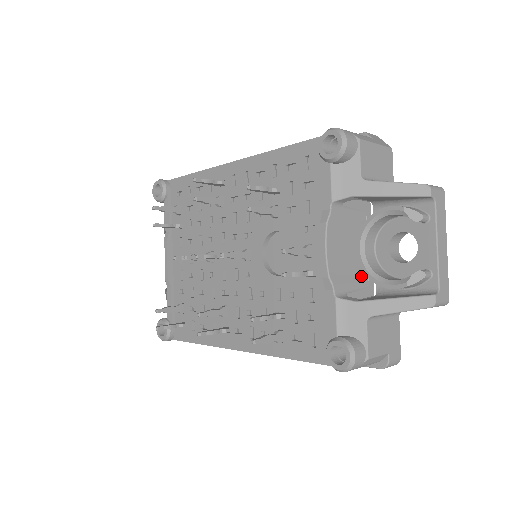
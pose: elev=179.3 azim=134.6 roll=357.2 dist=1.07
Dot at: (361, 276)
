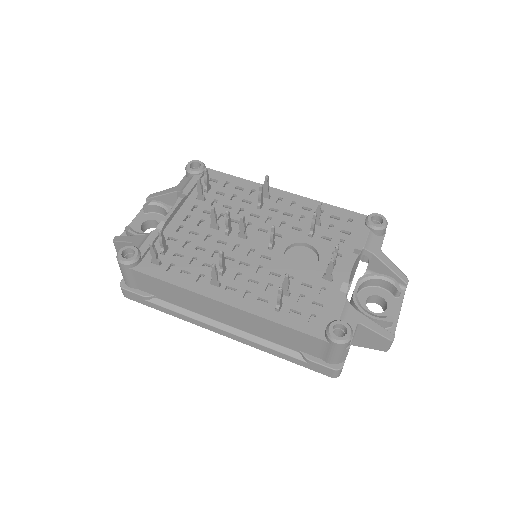
Dot at: occluded
